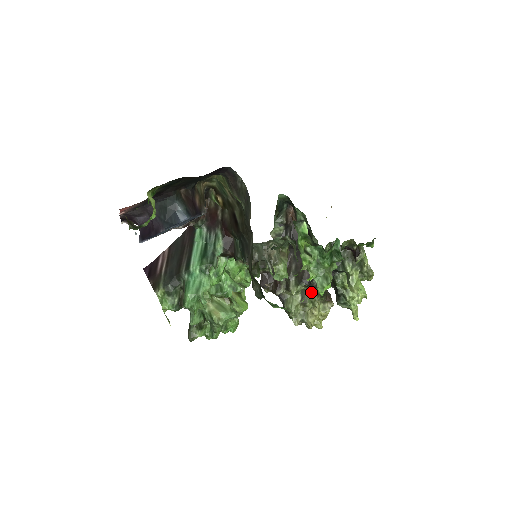
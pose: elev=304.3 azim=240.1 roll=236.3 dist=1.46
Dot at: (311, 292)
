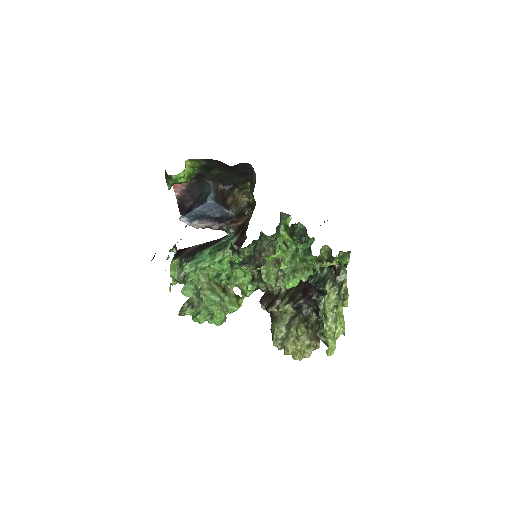
Dot at: (299, 319)
